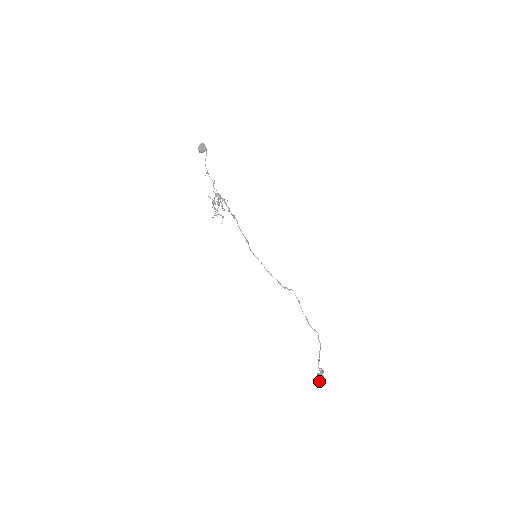
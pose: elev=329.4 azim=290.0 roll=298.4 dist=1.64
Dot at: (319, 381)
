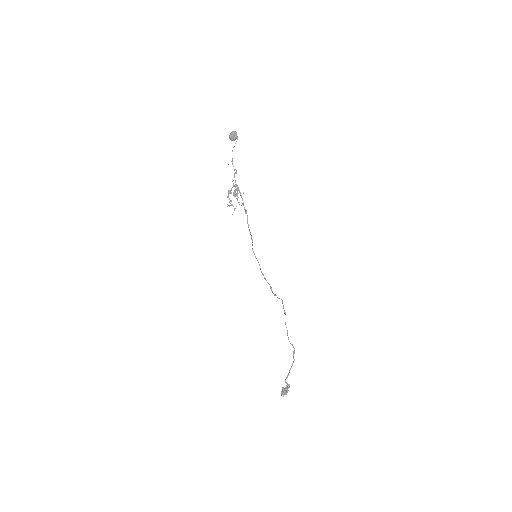
Dot at: occluded
